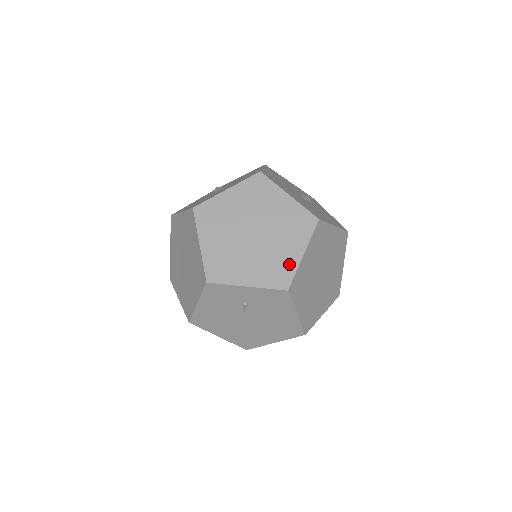
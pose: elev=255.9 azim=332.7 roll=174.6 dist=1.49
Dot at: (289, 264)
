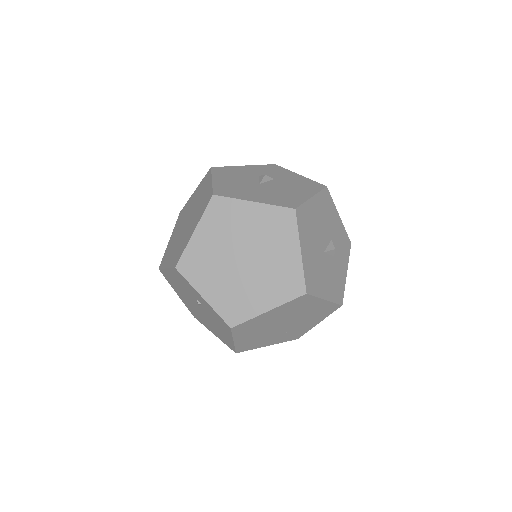
Dot at: (250, 309)
